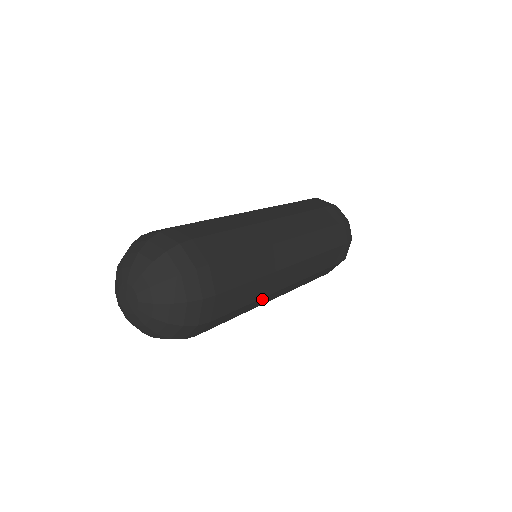
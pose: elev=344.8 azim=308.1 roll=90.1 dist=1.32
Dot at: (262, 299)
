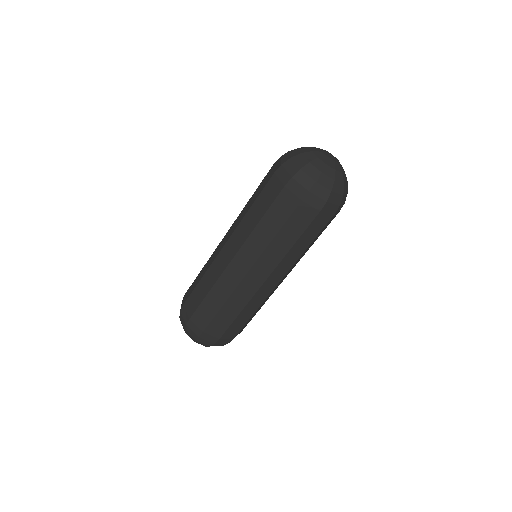
Dot at: occluded
